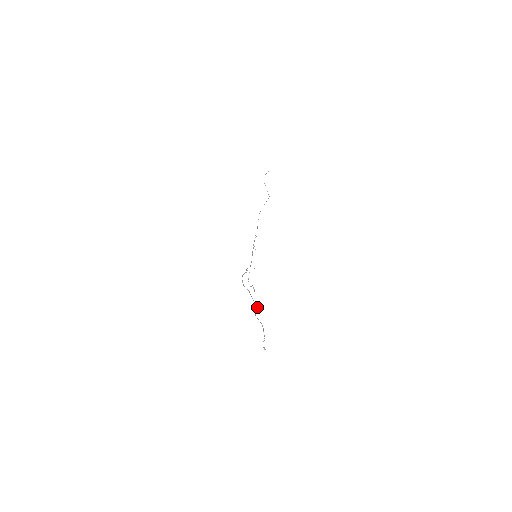
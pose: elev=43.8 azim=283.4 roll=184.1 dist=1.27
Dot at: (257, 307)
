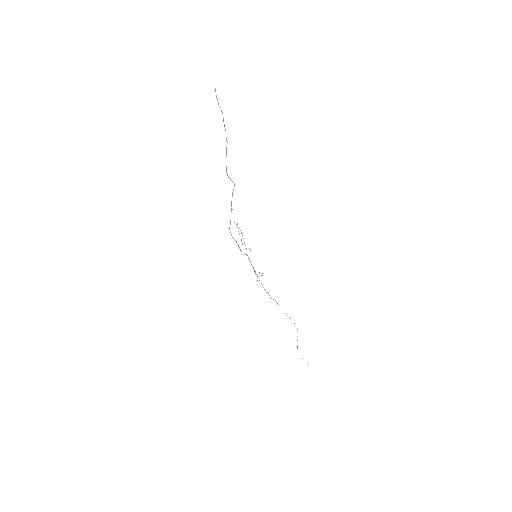
Dot at: (233, 182)
